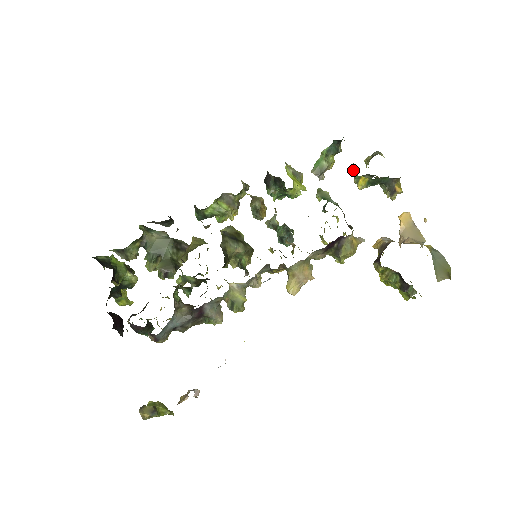
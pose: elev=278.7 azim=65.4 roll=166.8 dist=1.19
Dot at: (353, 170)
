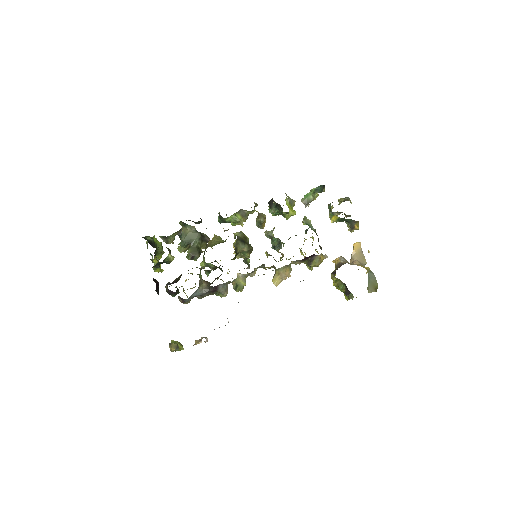
Dot at: (330, 208)
